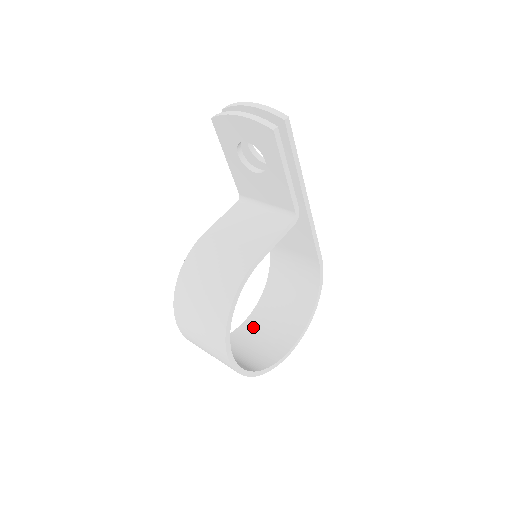
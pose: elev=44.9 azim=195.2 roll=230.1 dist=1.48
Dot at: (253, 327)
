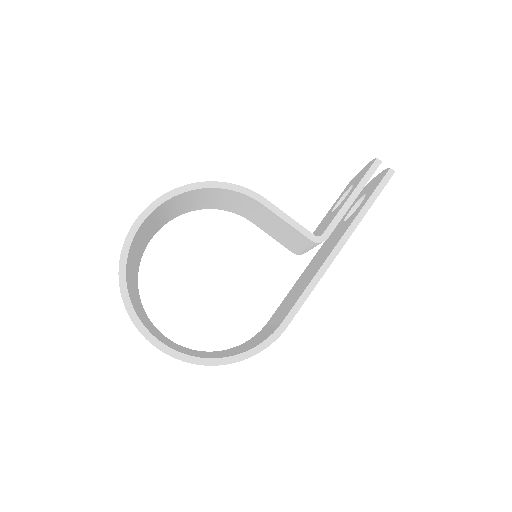
Dot at: occluded
